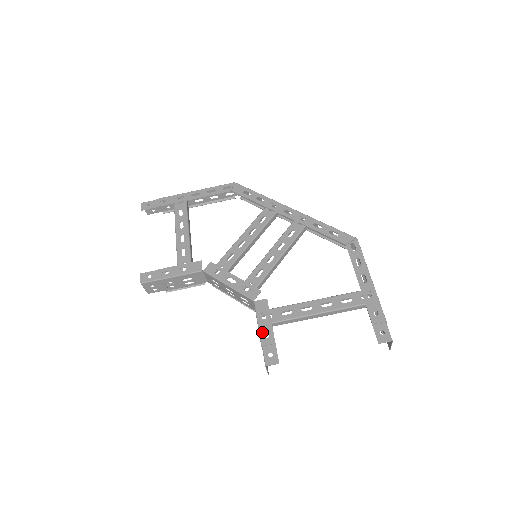
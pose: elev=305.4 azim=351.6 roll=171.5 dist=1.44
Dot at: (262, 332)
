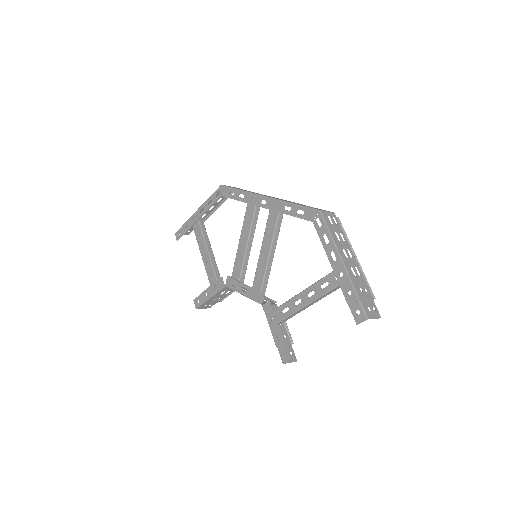
Dot at: (273, 334)
